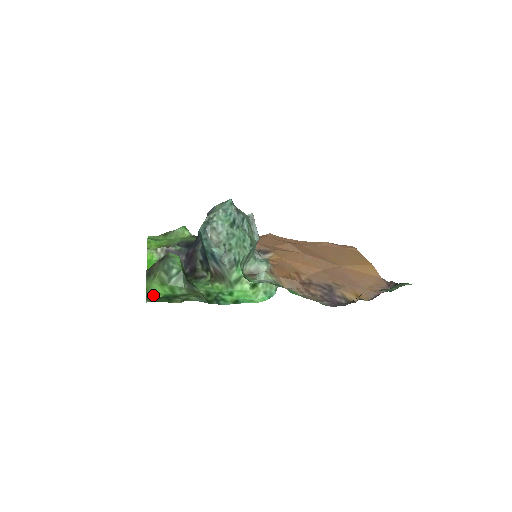
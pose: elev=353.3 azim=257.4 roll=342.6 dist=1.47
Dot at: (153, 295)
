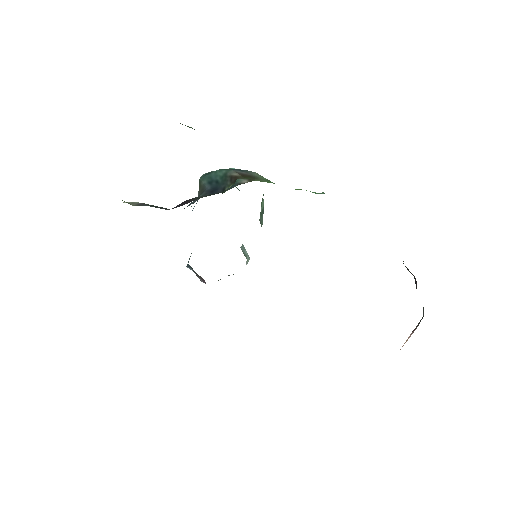
Dot at: occluded
